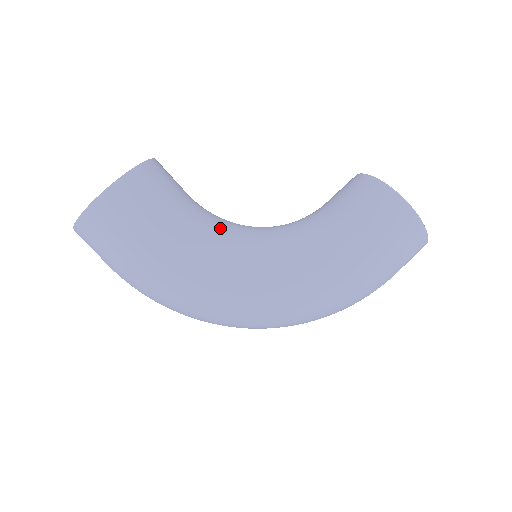
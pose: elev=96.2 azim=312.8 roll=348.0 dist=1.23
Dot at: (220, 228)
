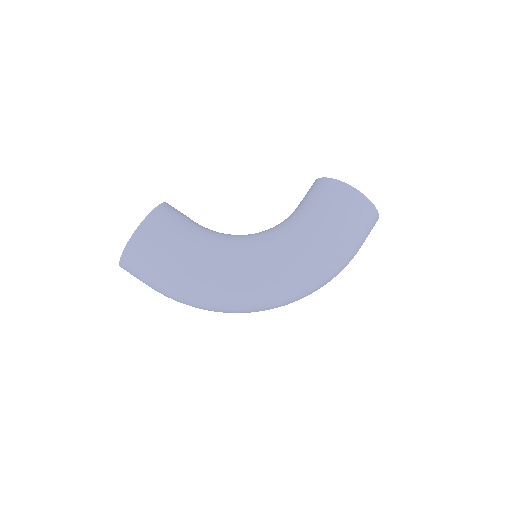
Dot at: (224, 237)
